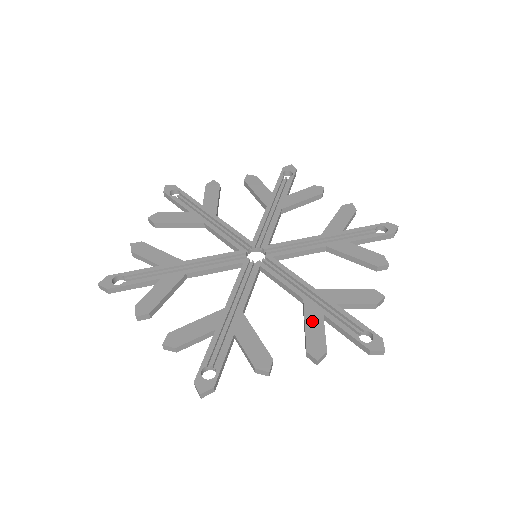
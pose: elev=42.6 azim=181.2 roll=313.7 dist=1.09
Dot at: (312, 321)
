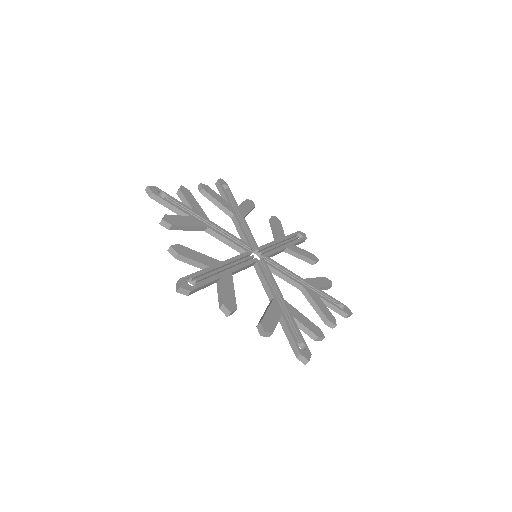
Dot at: (317, 301)
